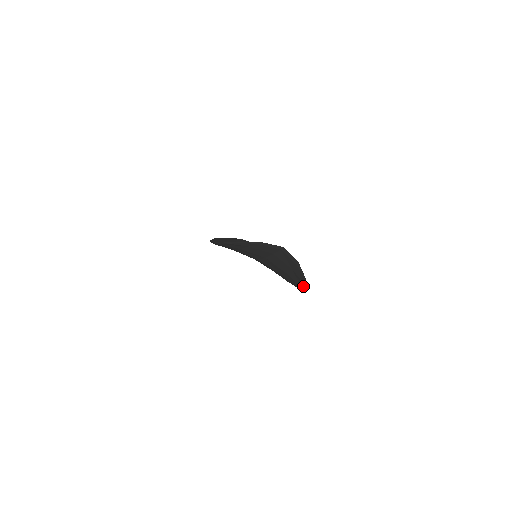
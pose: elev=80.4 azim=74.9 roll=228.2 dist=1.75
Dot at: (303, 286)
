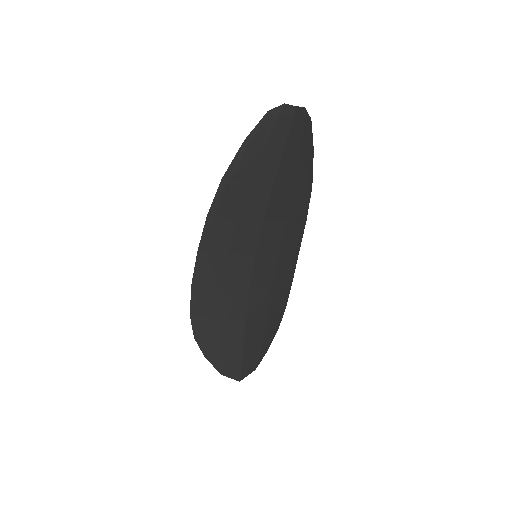
Dot at: (278, 320)
